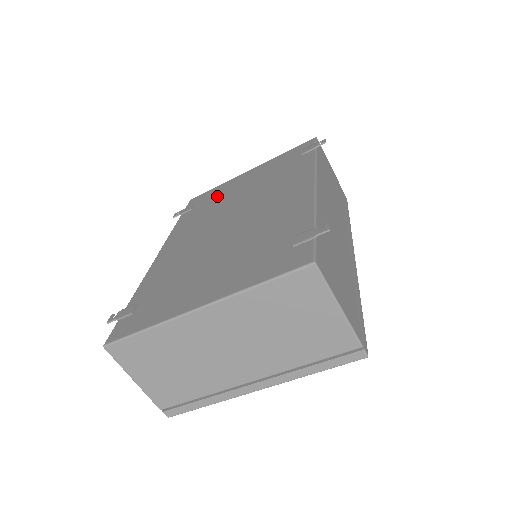
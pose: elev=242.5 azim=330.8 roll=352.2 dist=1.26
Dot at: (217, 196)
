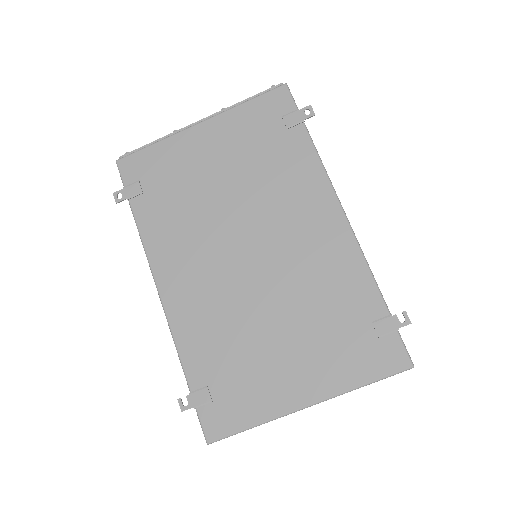
Dot at: (177, 176)
